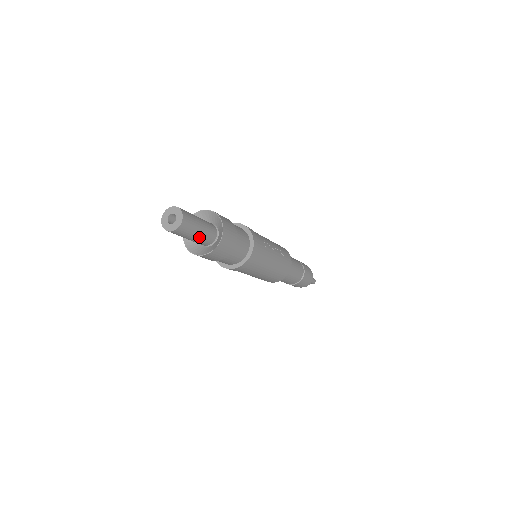
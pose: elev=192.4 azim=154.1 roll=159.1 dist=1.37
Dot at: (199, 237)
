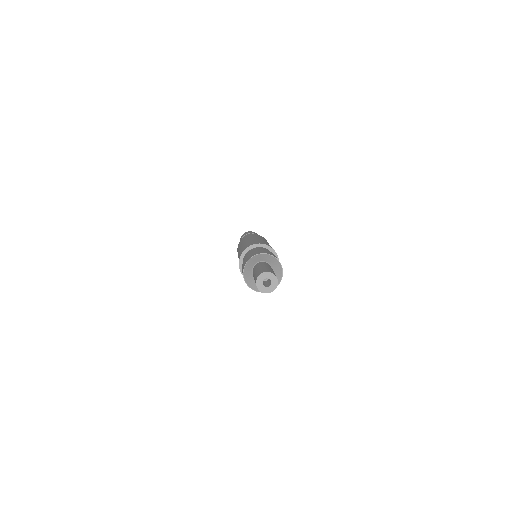
Dot at: occluded
